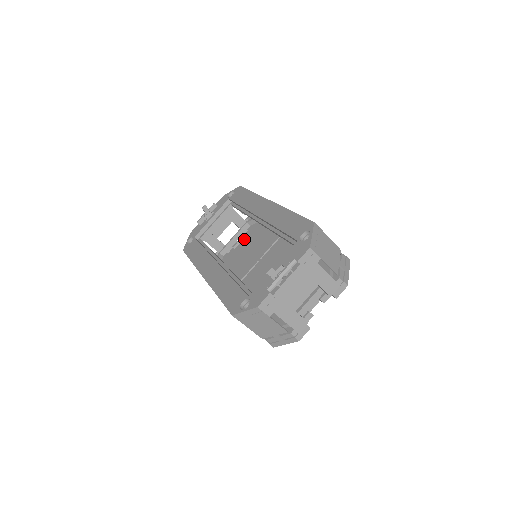
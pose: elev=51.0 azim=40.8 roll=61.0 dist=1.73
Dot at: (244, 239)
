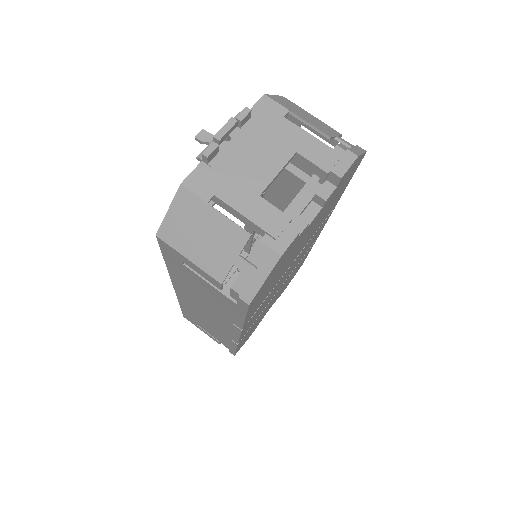
Dot at: occluded
